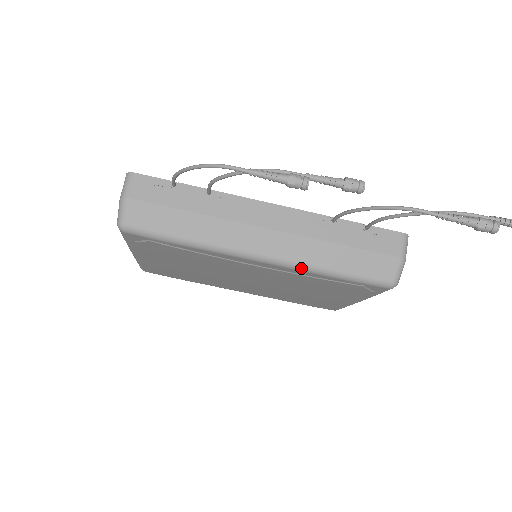
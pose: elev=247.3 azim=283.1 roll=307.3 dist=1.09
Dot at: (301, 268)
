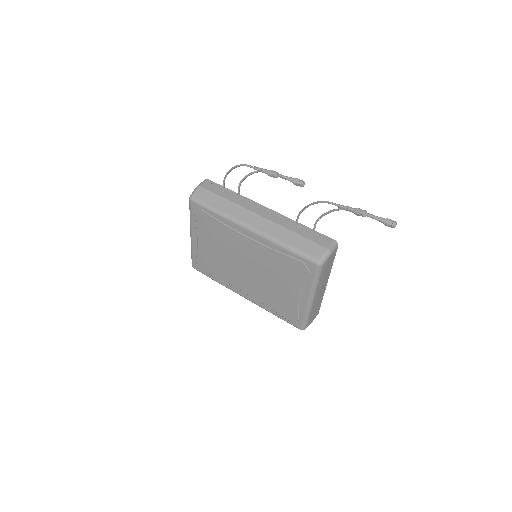
Dot at: (270, 239)
